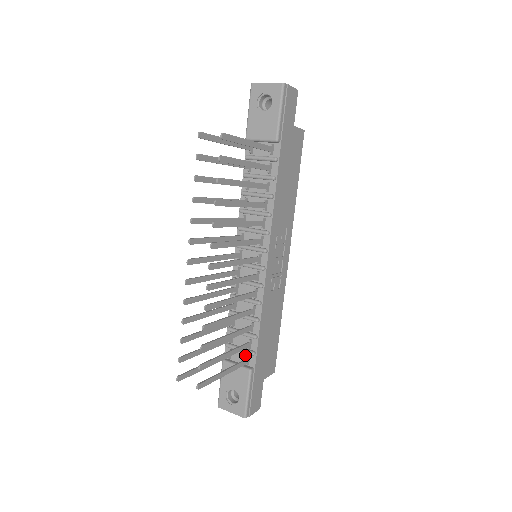
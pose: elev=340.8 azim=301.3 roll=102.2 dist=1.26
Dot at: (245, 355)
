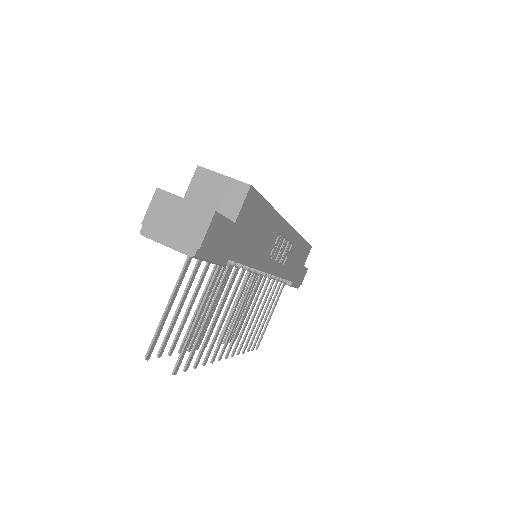
Dot at: occluded
